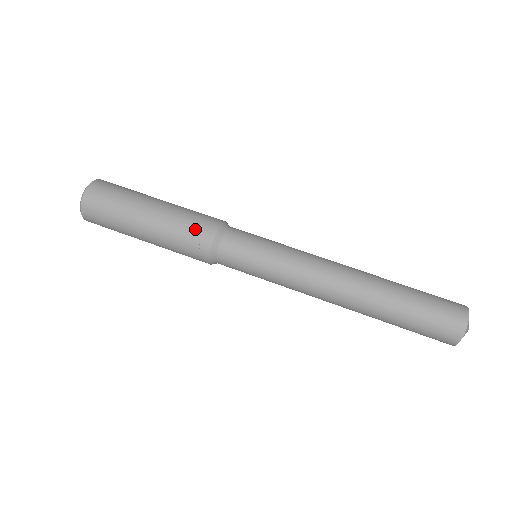
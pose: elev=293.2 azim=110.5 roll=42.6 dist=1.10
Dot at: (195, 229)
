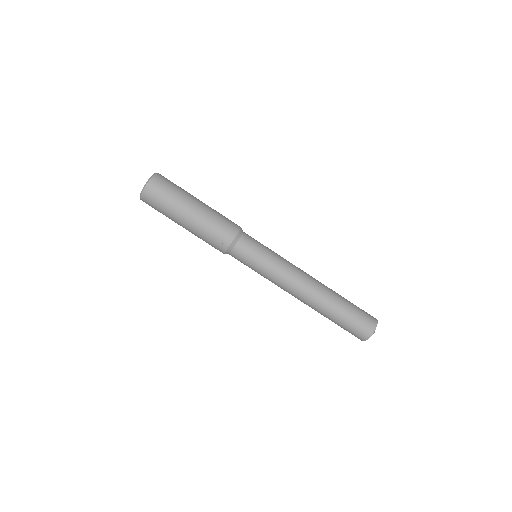
Dot at: (222, 229)
